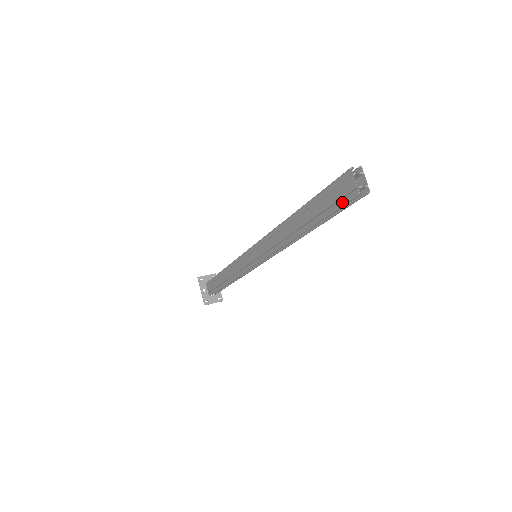
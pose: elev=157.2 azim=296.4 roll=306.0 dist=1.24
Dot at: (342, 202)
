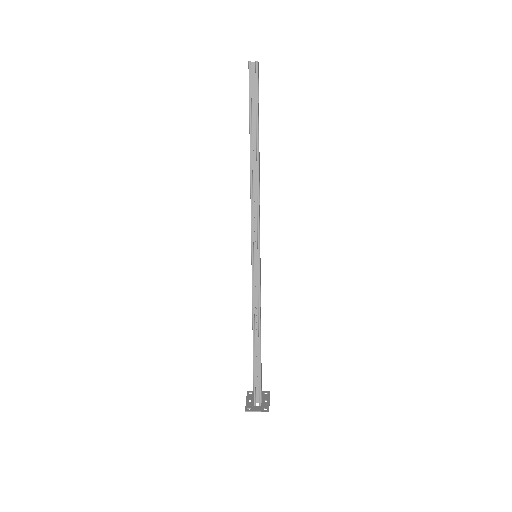
Dot at: (249, 84)
